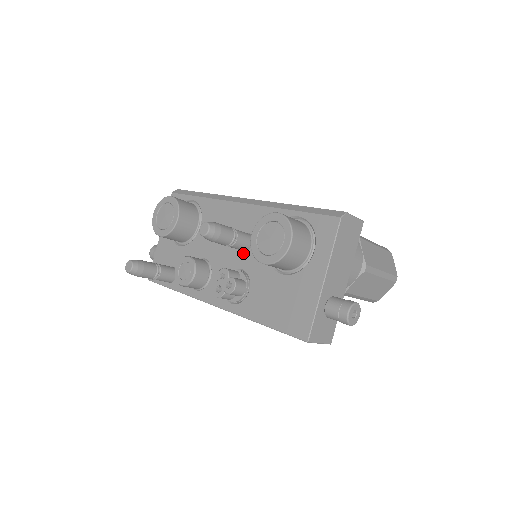
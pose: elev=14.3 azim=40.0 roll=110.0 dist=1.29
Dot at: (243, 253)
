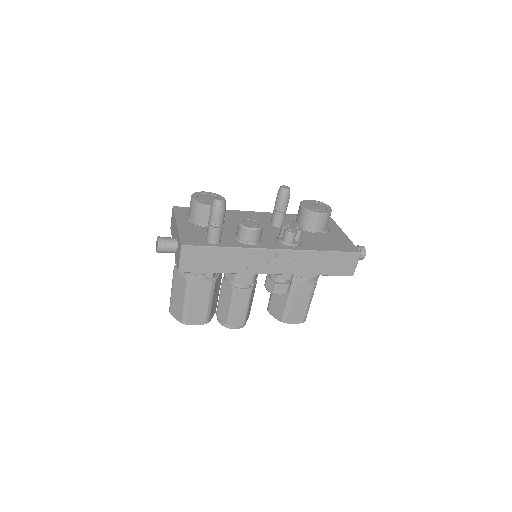
Dot at: (280, 228)
